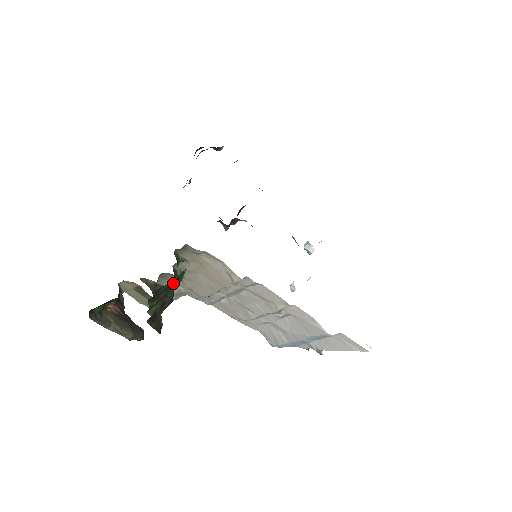
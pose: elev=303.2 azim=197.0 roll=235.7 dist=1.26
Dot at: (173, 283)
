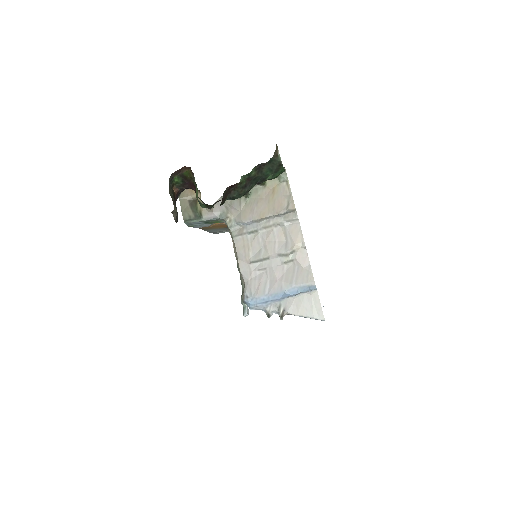
Dot at: (272, 172)
